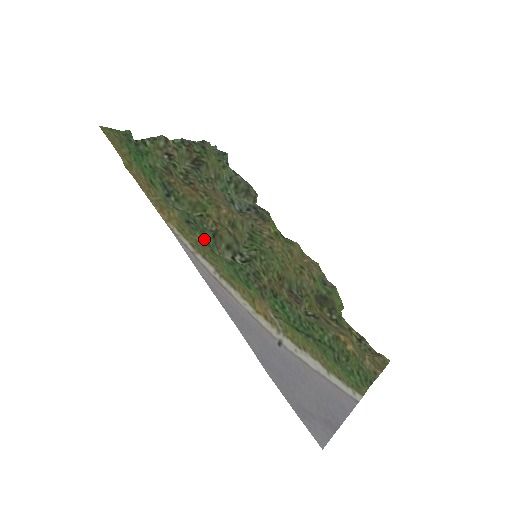
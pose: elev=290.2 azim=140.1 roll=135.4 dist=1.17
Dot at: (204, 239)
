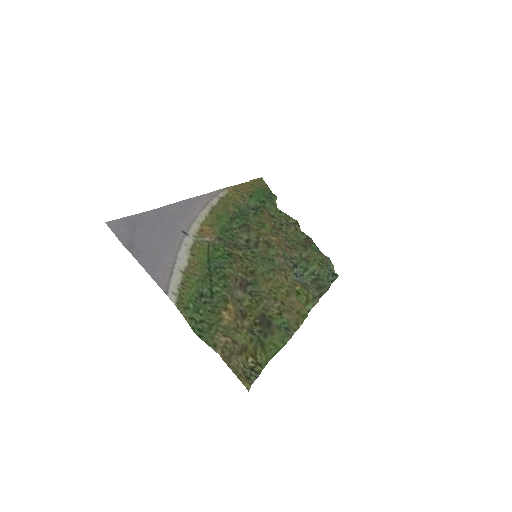
Dot at: (236, 214)
